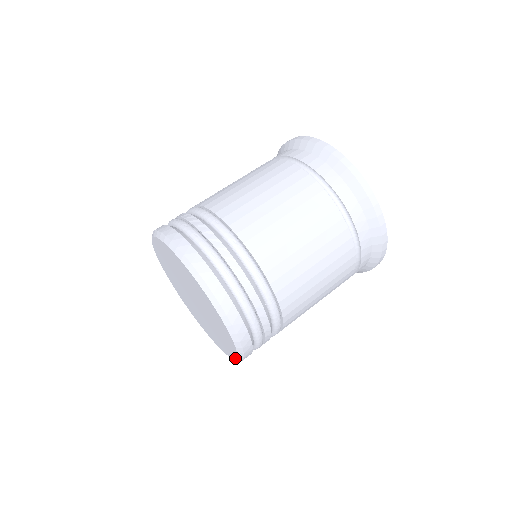
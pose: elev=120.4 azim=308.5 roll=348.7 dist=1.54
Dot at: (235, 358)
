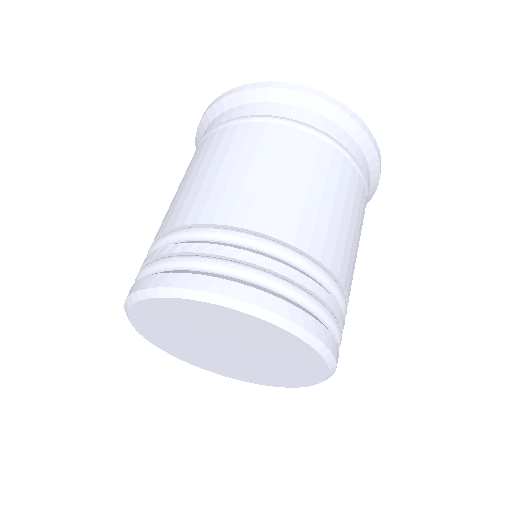
Dot at: (324, 363)
